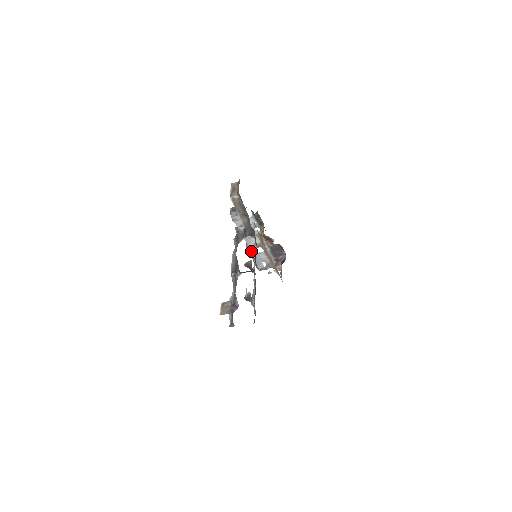
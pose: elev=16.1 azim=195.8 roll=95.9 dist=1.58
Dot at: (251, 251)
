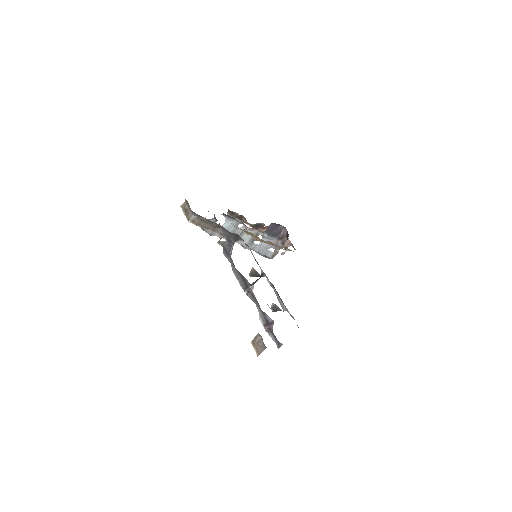
Dot at: occluded
